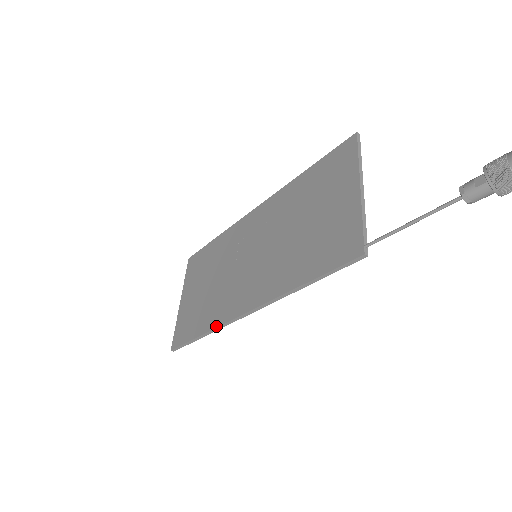
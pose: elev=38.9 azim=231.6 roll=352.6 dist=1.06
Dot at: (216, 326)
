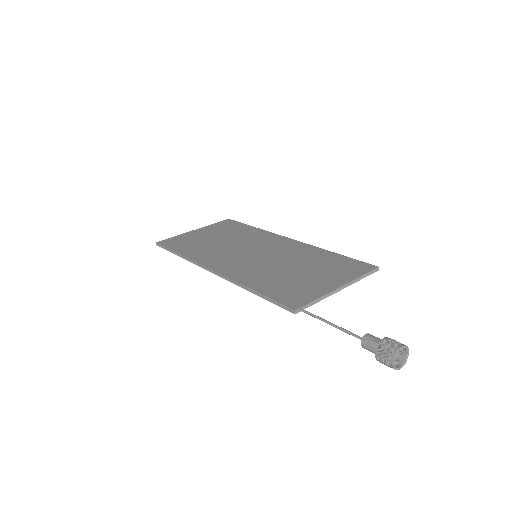
Dot at: (192, 258)
